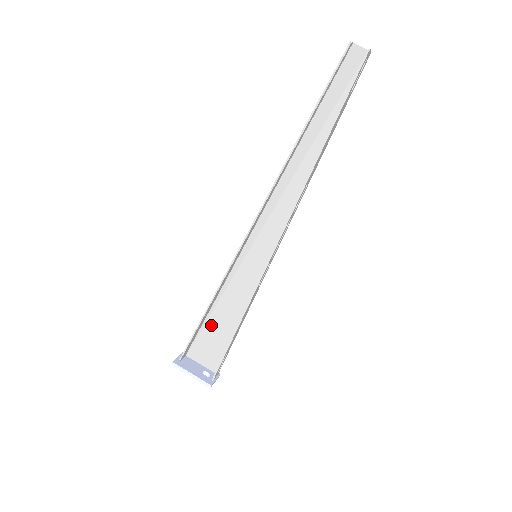
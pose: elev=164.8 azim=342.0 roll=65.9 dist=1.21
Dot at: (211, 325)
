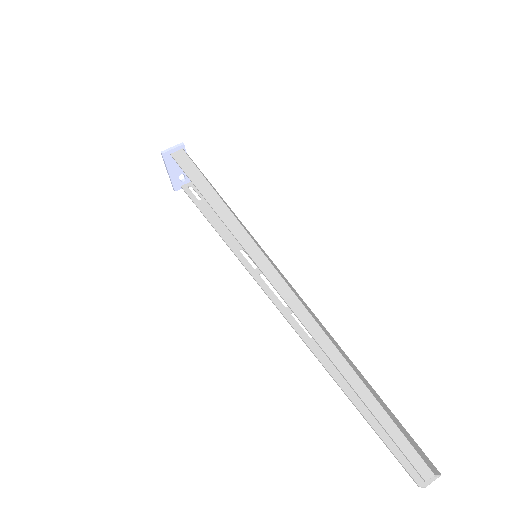
Dot at: occluded
